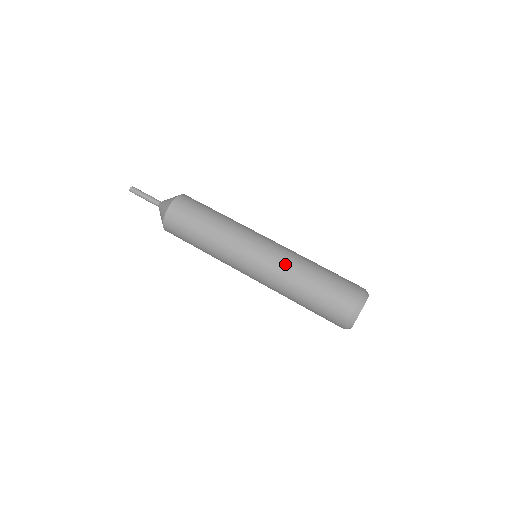
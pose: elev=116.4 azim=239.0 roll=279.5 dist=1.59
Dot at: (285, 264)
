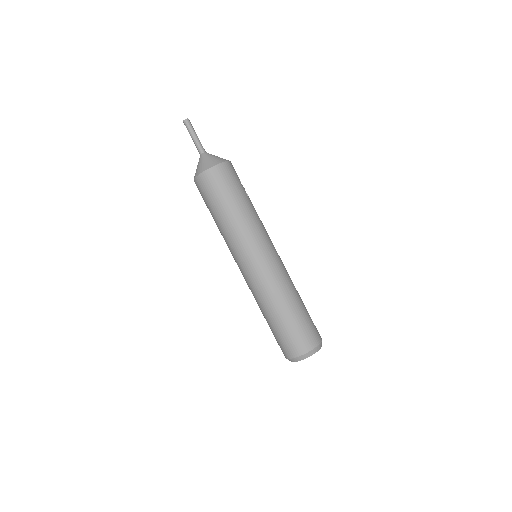
Dot at: (267, 289)
